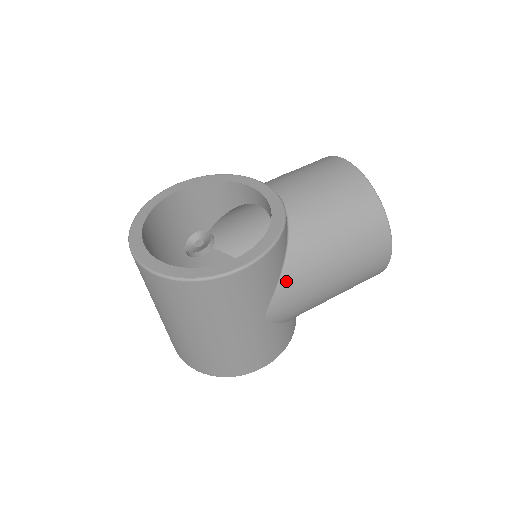
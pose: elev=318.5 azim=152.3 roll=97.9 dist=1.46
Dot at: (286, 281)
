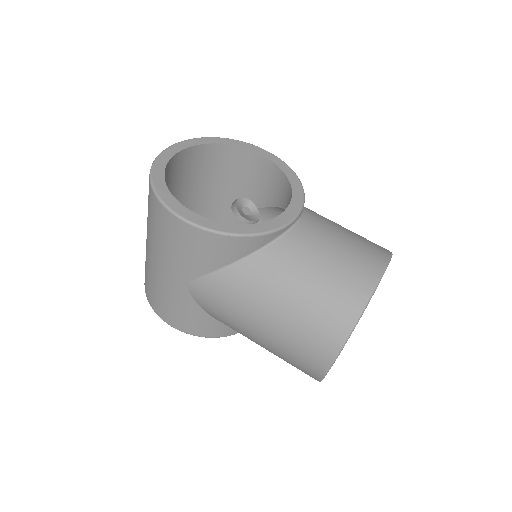
Dot at: (222, 278)
